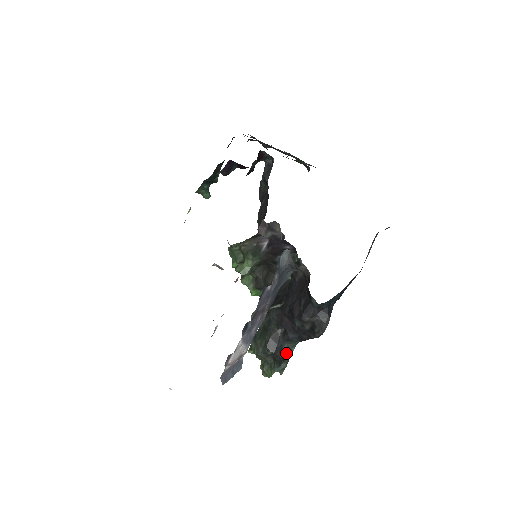
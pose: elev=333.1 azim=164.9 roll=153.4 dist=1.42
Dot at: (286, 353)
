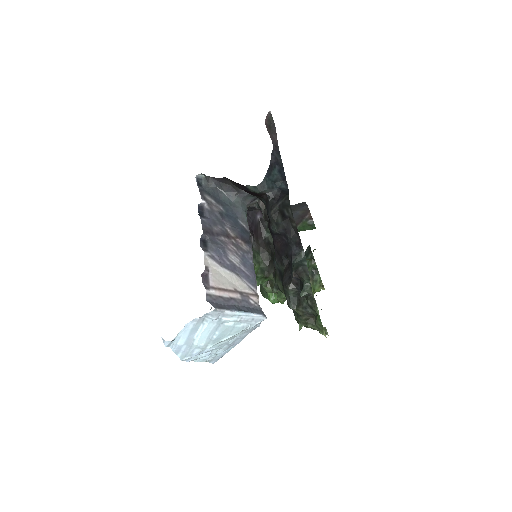
Dot at: (297, 268)
